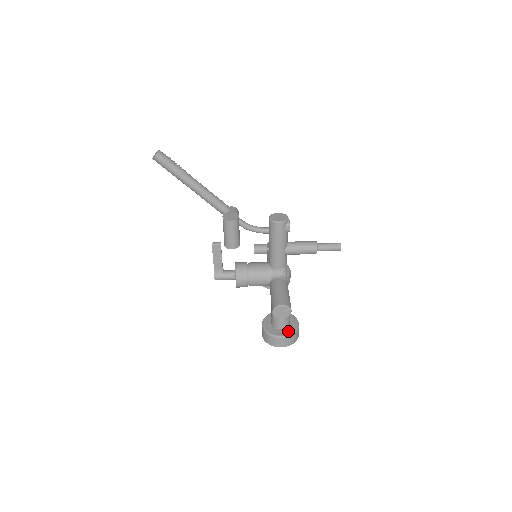
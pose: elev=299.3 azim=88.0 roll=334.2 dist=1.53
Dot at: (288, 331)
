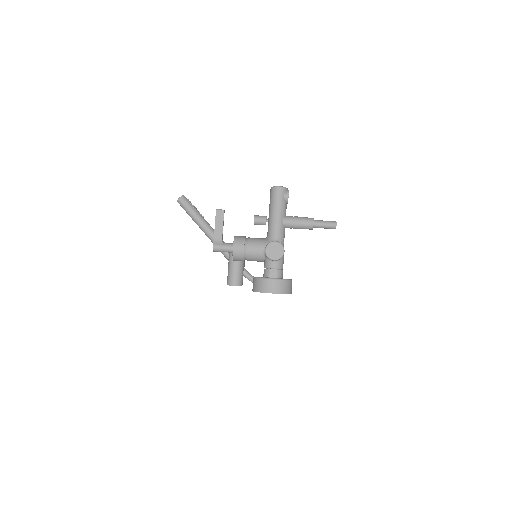
Dot at: (280, 278)
